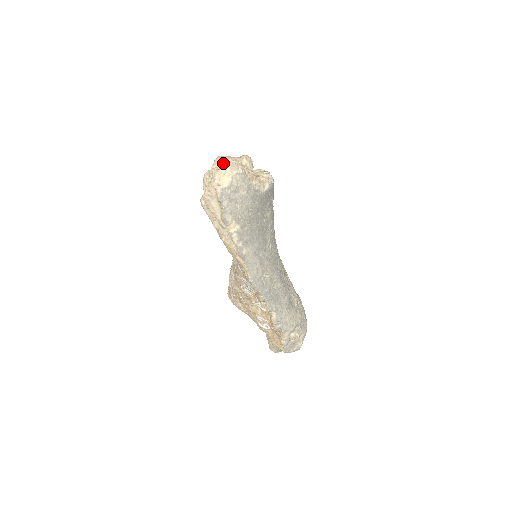
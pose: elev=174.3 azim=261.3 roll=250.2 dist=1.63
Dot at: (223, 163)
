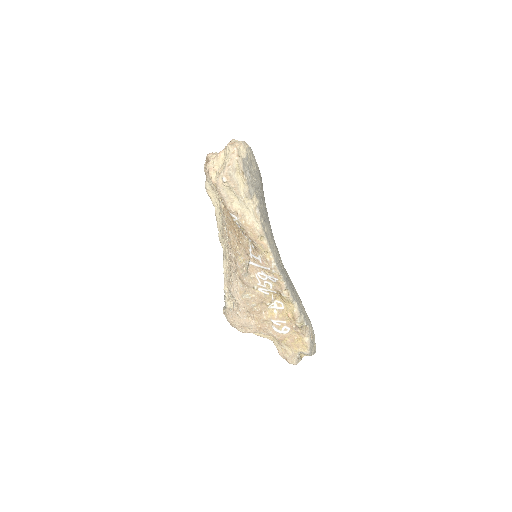
Dot at: occluded
